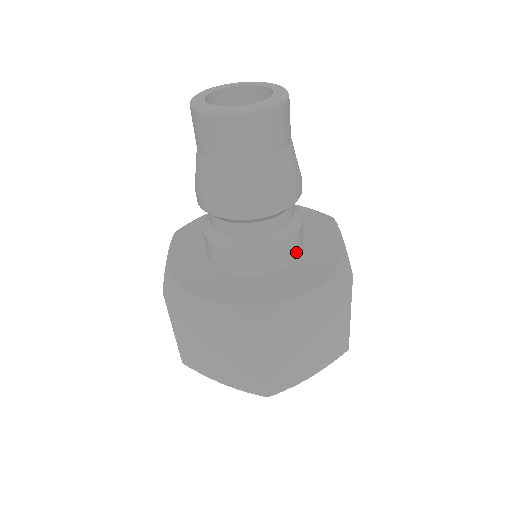
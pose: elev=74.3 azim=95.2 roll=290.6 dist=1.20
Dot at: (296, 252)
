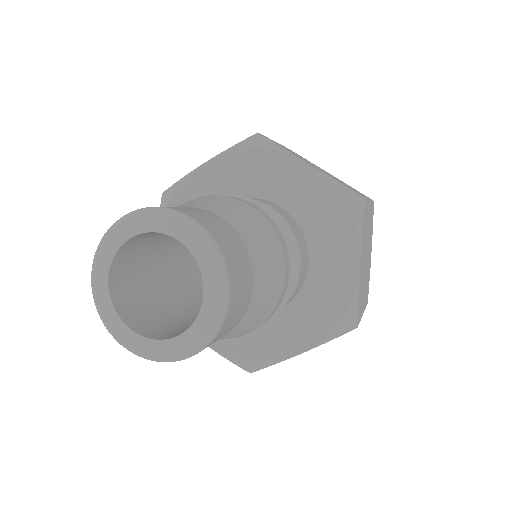
Dot at: (302, 238)
